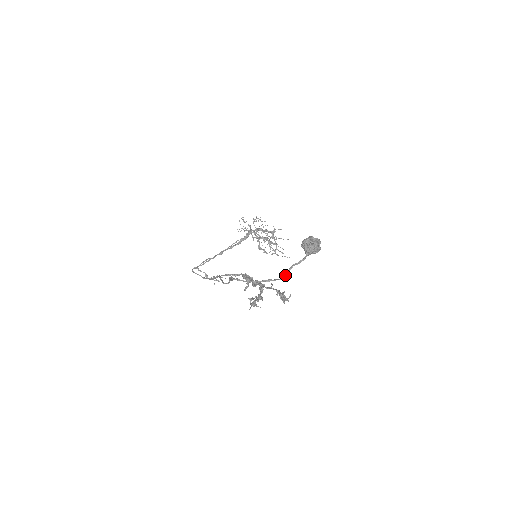
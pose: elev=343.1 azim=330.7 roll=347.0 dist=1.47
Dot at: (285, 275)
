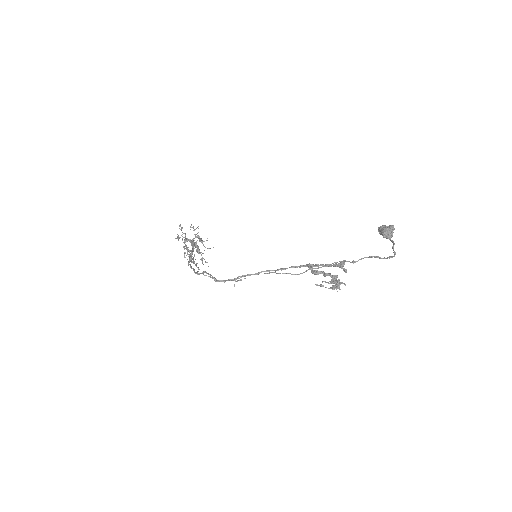
Dot at: occluded
